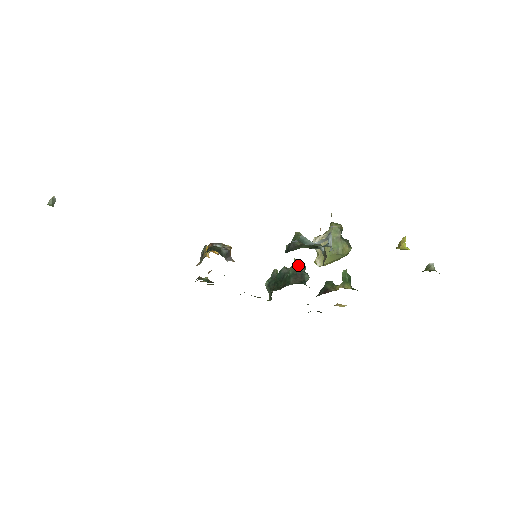
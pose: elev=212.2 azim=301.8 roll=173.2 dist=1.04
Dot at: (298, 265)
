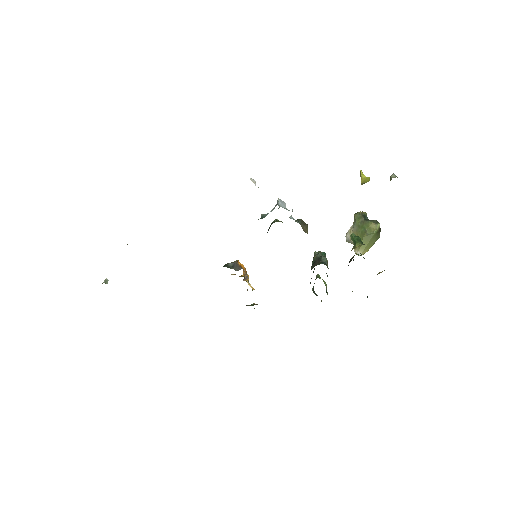
Dot at: (316, 254)
